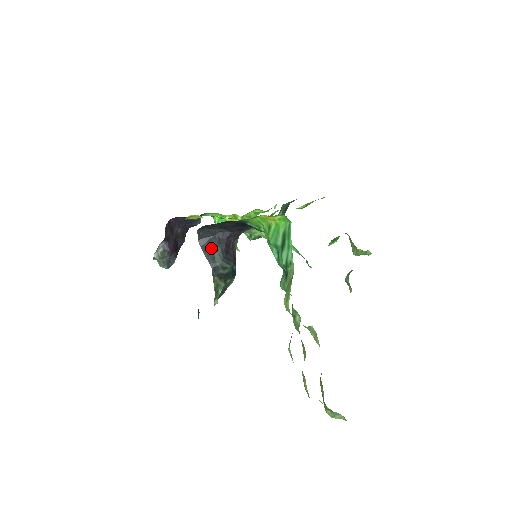
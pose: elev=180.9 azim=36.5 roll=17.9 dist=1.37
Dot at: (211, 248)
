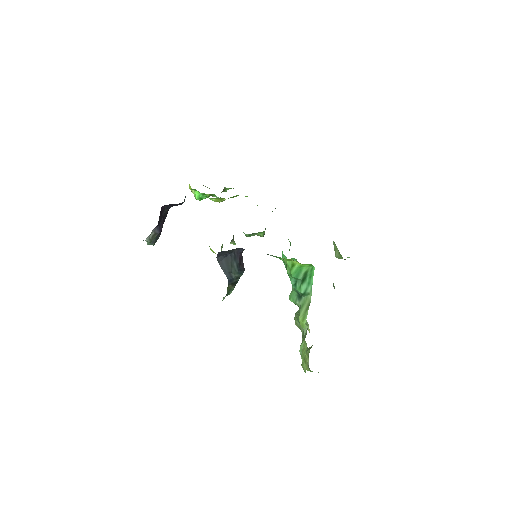
Dot at: (228, 264)
